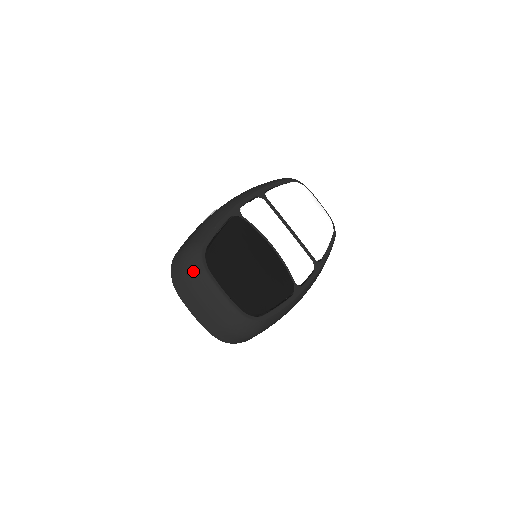
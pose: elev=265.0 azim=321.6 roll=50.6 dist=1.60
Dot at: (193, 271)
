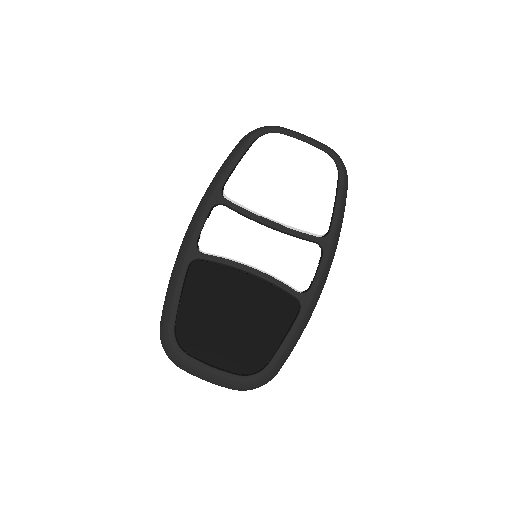
Dot at: (174, 360)
